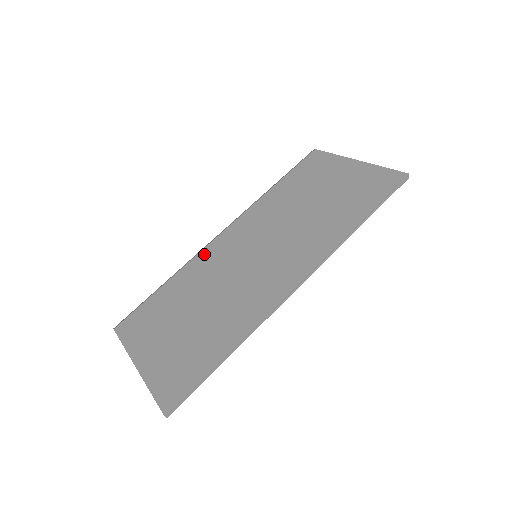
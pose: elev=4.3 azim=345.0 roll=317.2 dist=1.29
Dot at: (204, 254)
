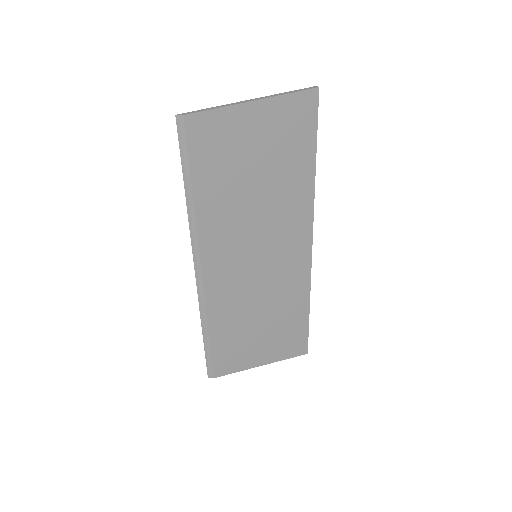
Dot at: (211, 295)
